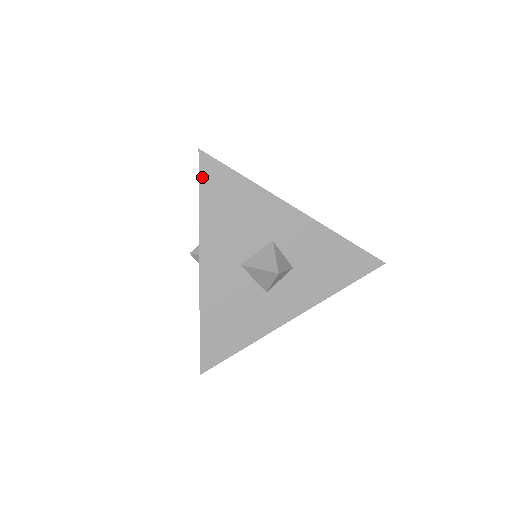
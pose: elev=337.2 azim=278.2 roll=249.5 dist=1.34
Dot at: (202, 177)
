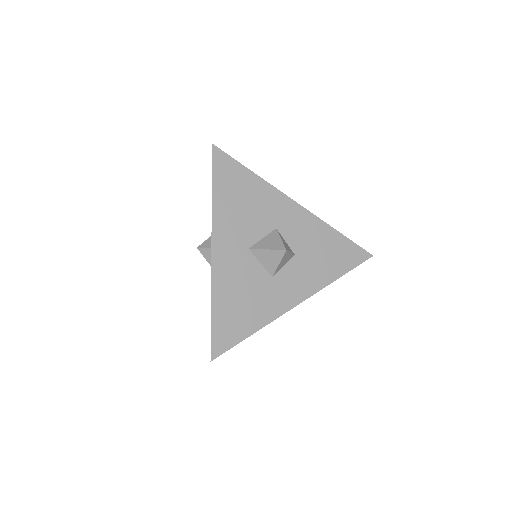
Dot at: (215, 168)
